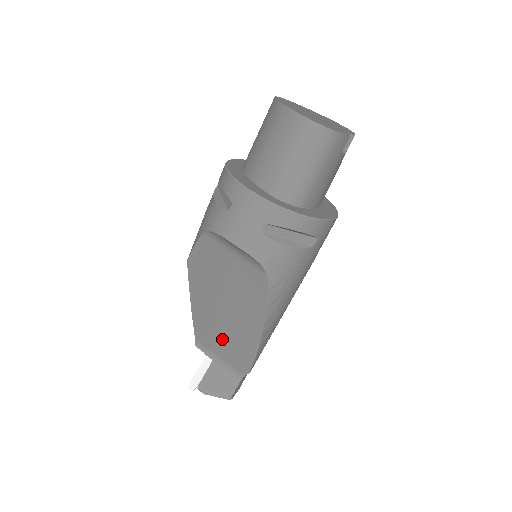
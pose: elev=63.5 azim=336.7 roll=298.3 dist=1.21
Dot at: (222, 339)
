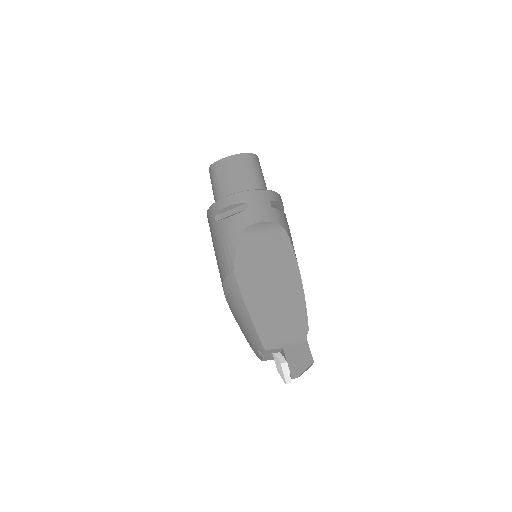
Dot at: (281, 318)
